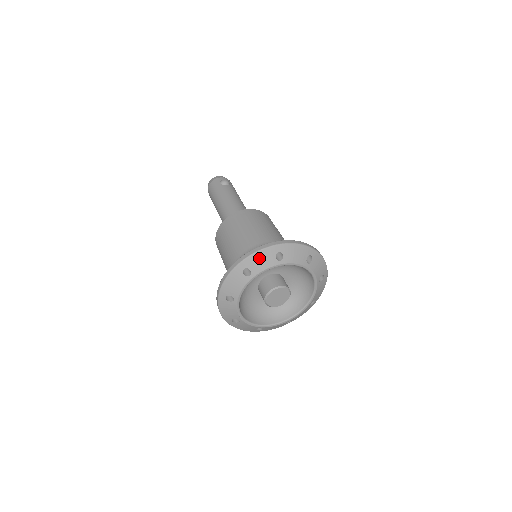
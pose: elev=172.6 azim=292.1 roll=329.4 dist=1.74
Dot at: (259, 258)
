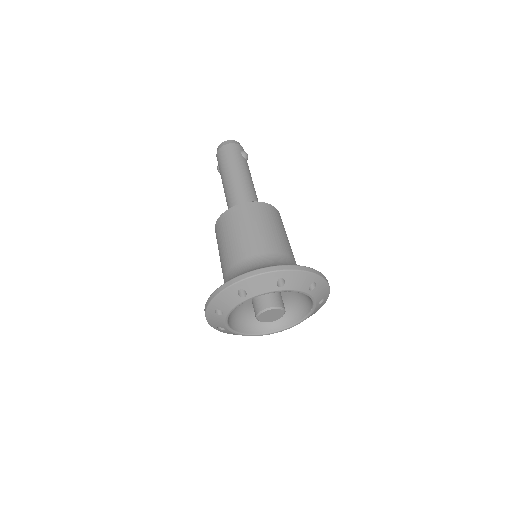
Dot at: (300, 277)
